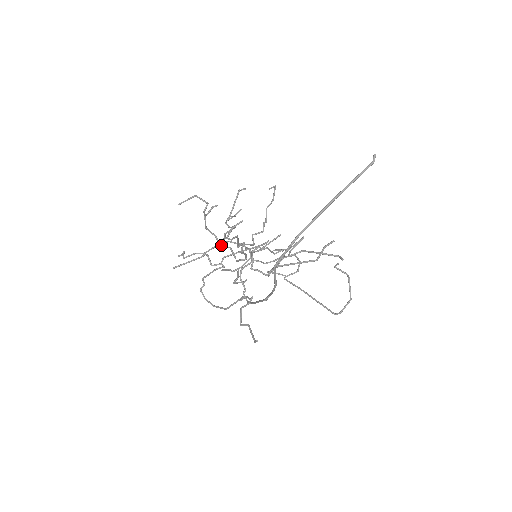
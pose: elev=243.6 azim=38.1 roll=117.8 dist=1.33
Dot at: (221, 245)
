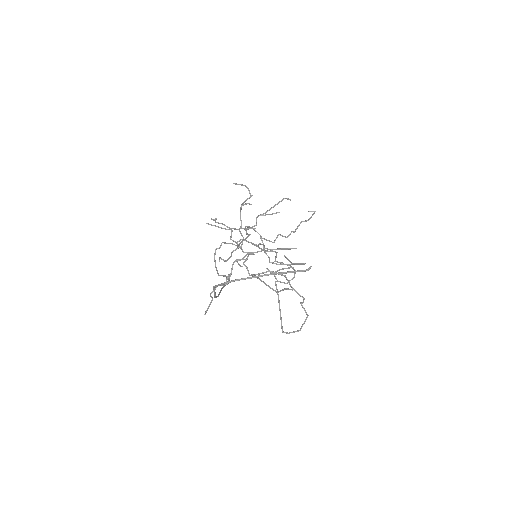
Dot at: occluded
